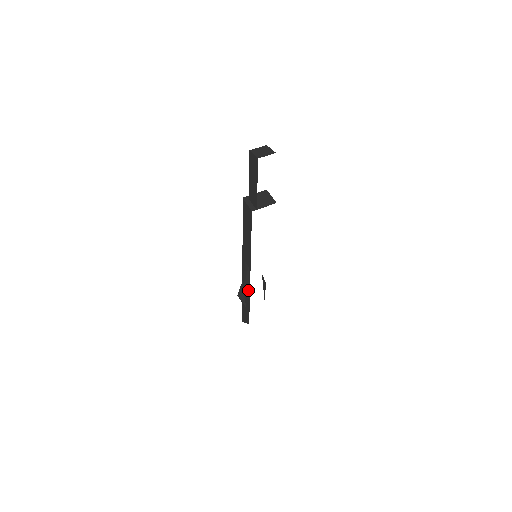
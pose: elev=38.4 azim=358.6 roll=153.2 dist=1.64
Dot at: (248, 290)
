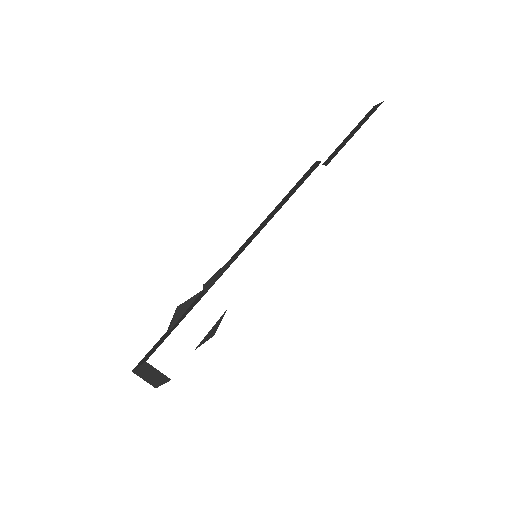
Dot at: (204, 292)
